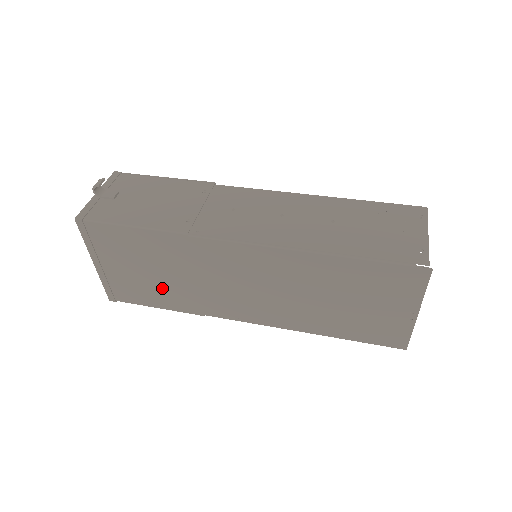
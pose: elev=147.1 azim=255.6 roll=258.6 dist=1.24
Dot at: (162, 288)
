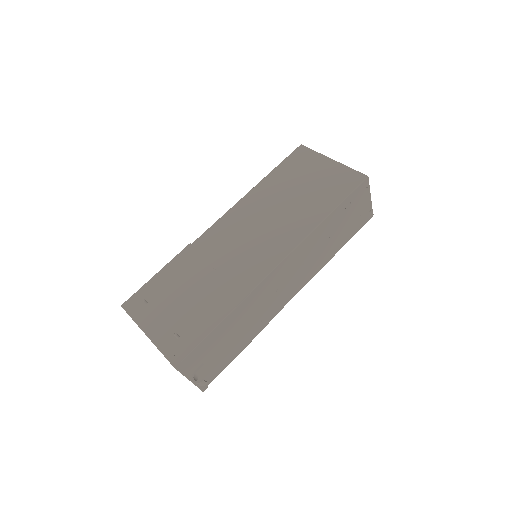
Dot at: occluded
